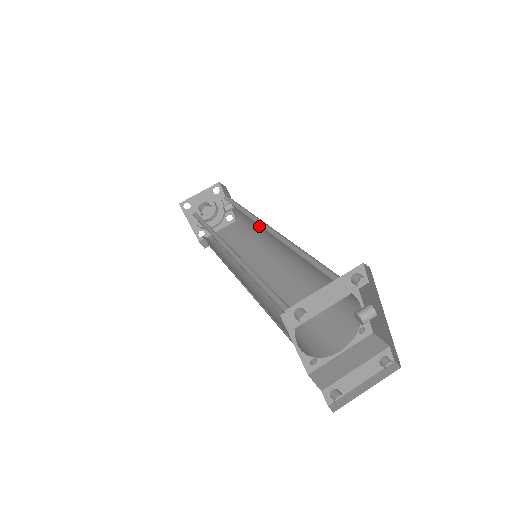
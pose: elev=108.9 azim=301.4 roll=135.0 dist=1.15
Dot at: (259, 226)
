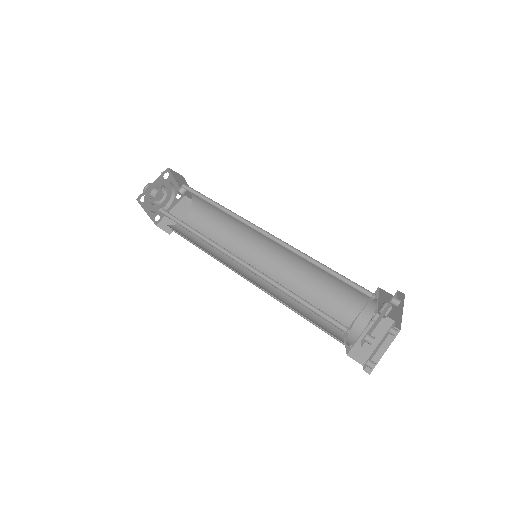
Dot at: occluded
